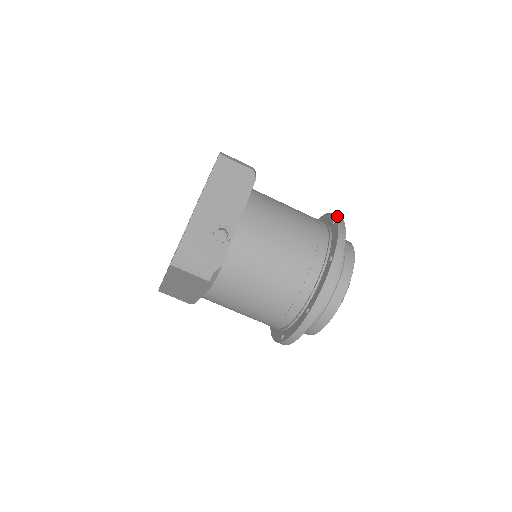
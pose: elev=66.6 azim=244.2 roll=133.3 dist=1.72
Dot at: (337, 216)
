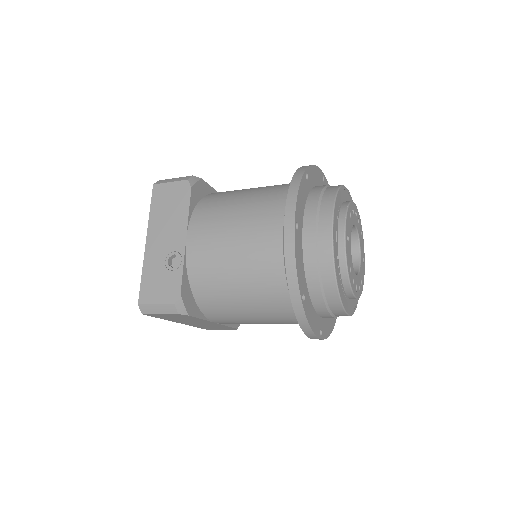
Dot at: (299, 169)
